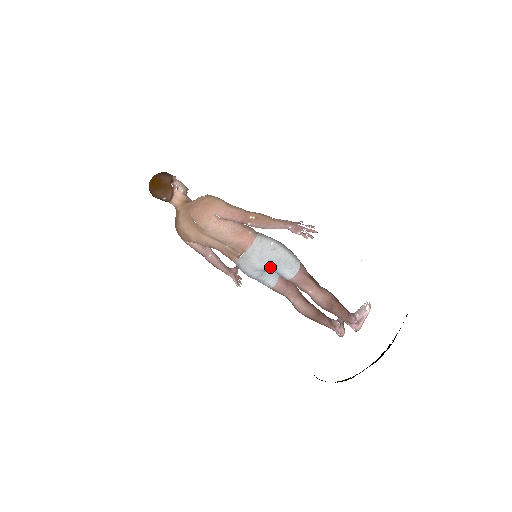
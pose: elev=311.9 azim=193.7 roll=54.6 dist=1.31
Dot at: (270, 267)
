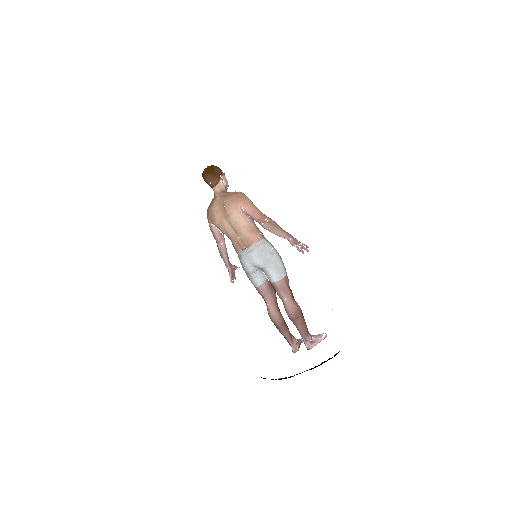
Dot at: (264, 265)
